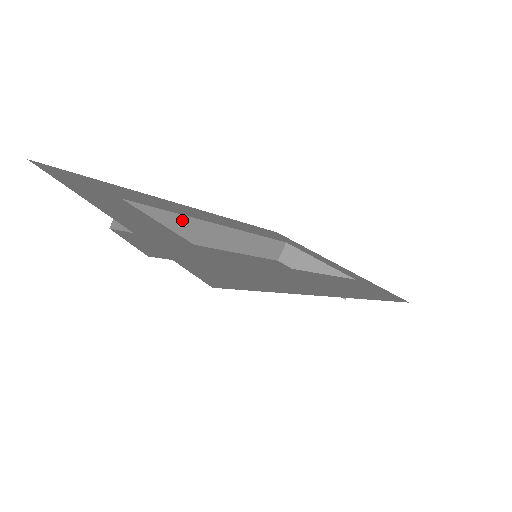
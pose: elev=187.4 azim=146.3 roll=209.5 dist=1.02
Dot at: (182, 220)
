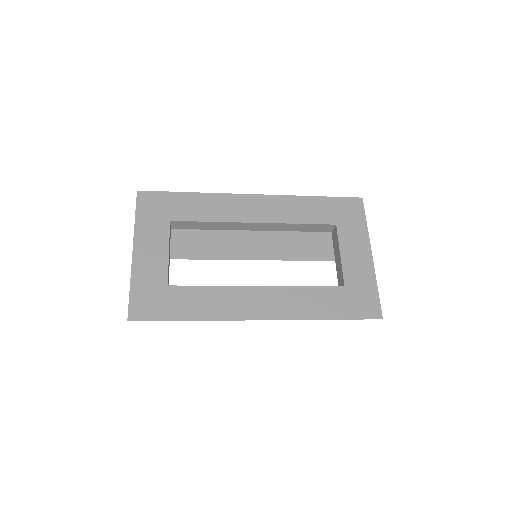
Dot at: (218, 223)
